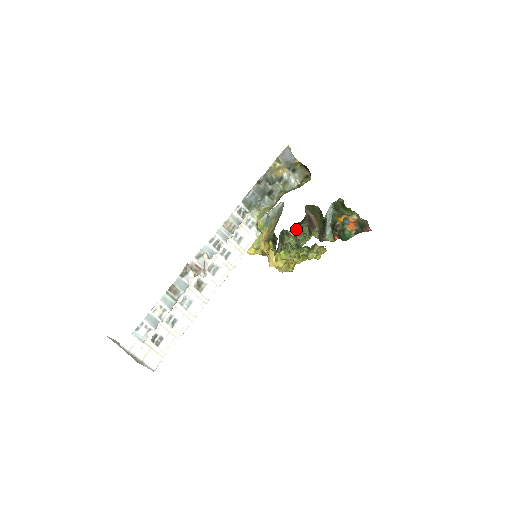
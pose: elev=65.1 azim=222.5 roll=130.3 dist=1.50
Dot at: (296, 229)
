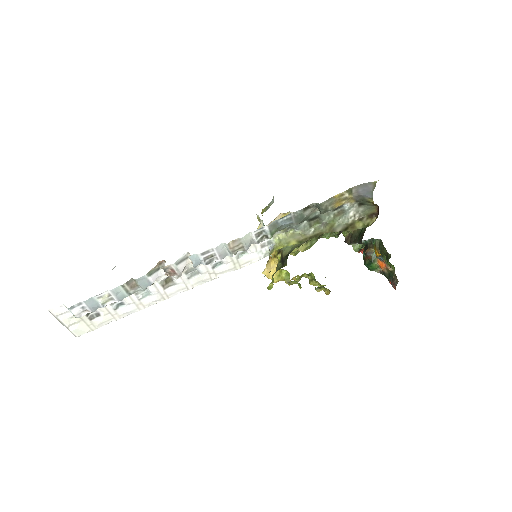
Dot at: occluded
